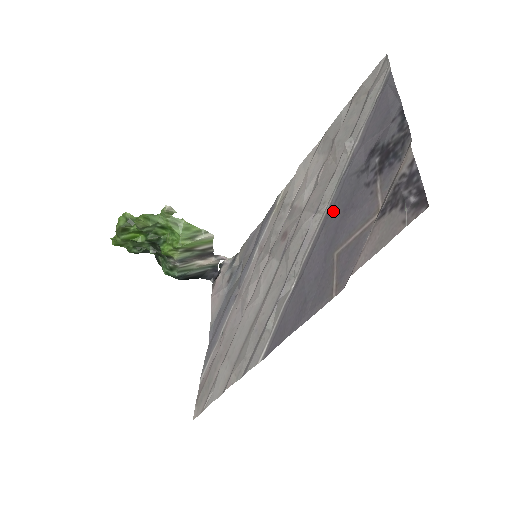
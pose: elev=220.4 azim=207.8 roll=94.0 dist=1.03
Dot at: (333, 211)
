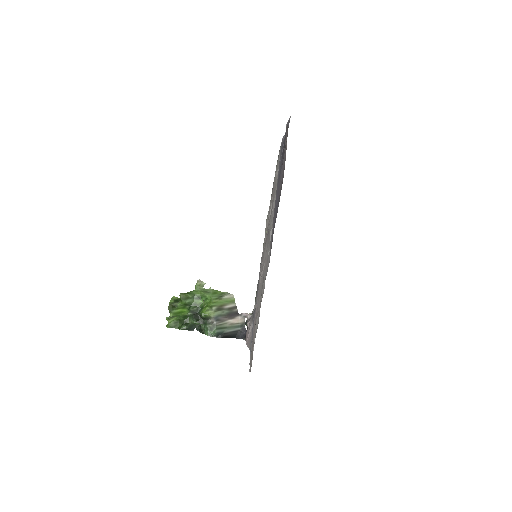
Dot at: (277, 185)
